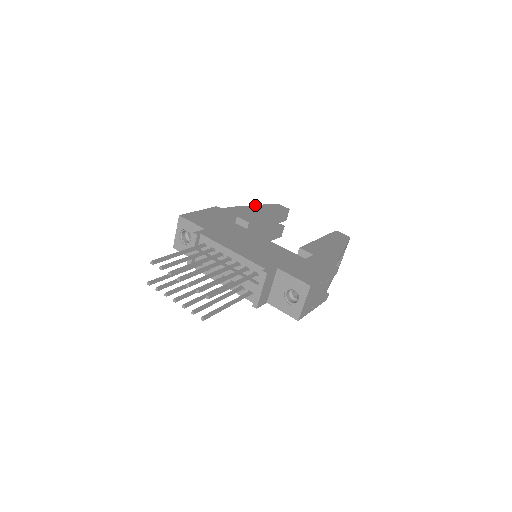
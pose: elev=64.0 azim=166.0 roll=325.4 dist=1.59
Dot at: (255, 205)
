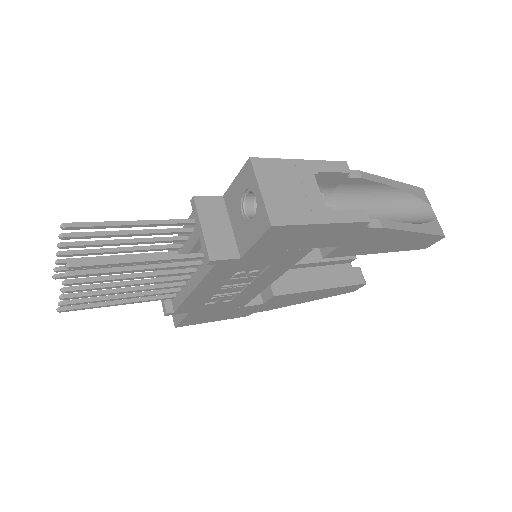
Dot at: occluded
